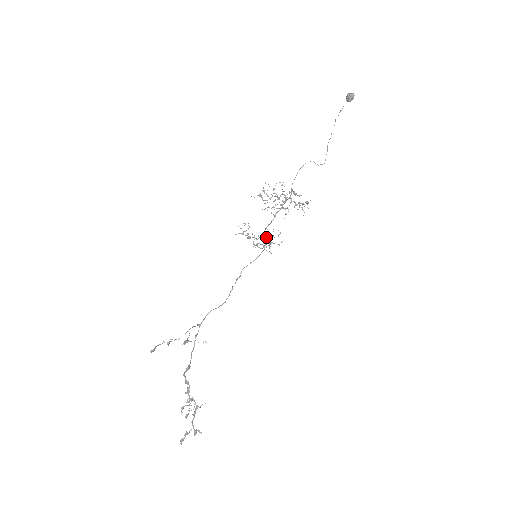
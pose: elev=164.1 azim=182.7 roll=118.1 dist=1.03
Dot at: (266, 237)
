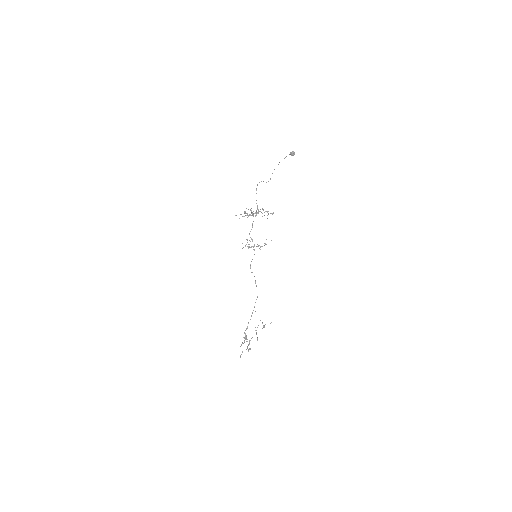
Dot at: (252, 239)
